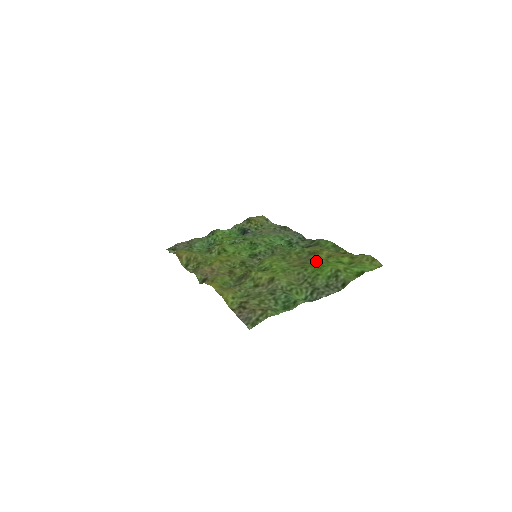
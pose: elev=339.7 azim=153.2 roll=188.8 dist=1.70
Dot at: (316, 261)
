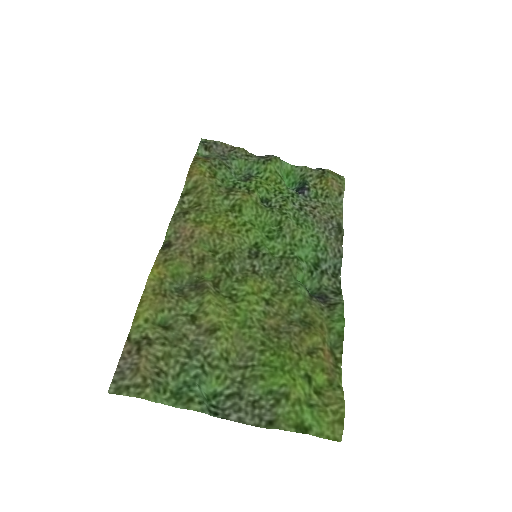
Dot at: (288, 347)
